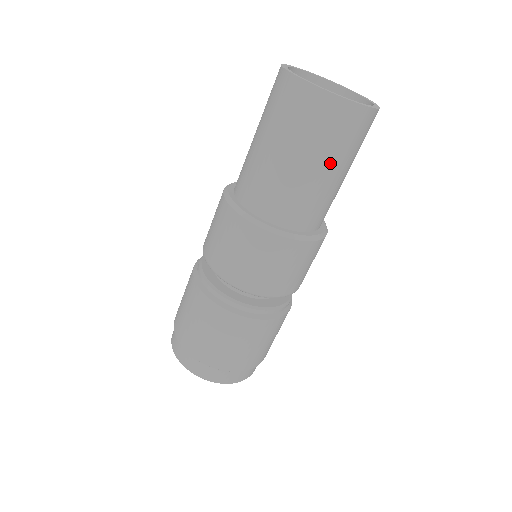
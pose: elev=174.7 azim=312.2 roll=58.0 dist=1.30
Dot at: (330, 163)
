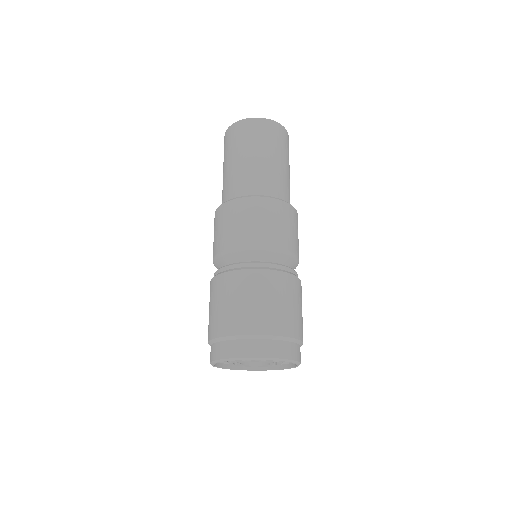
Dot at: (250, 151)
